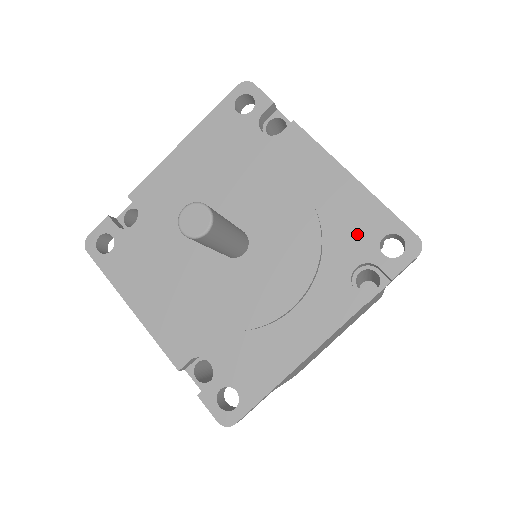
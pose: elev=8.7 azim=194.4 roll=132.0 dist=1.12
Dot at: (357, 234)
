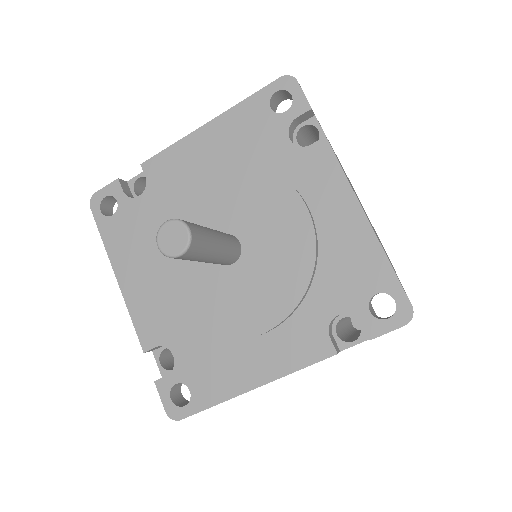
Dot at: (351, 281)
